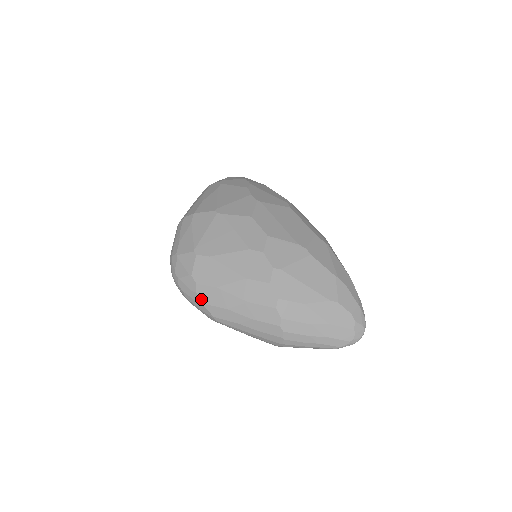
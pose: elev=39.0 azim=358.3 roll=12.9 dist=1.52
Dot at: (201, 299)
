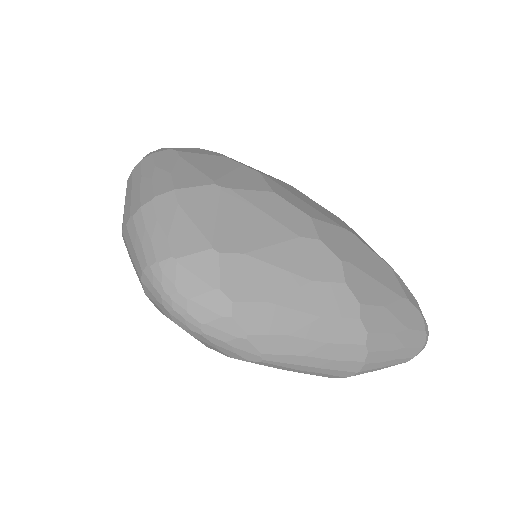
Dot at: (242, 327)
